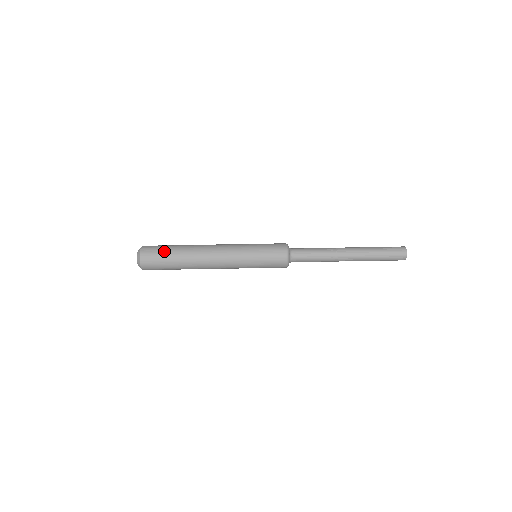
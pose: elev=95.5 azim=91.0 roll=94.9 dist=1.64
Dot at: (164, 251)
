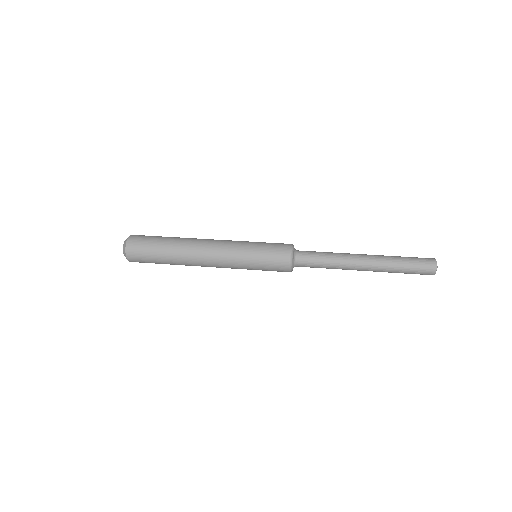
Dot at: occluded
